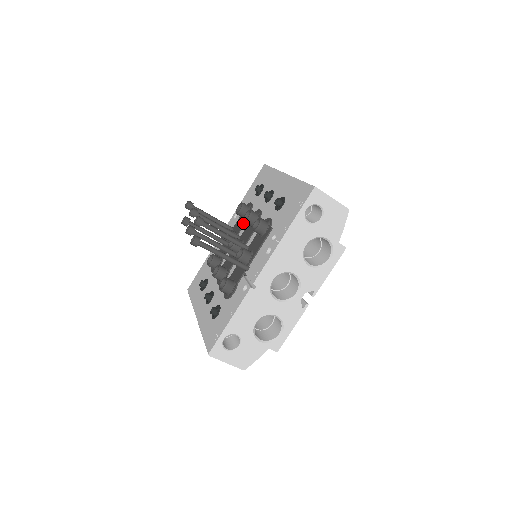
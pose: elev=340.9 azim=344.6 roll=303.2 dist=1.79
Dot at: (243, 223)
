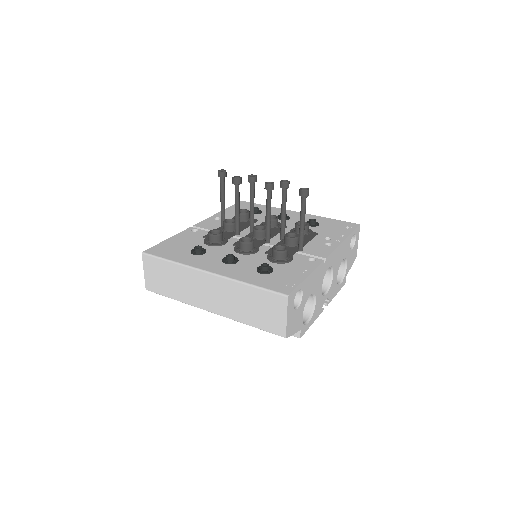
Dot at: (249, 224)
